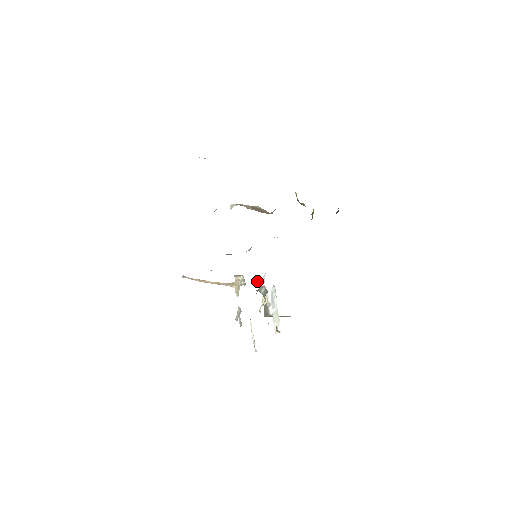
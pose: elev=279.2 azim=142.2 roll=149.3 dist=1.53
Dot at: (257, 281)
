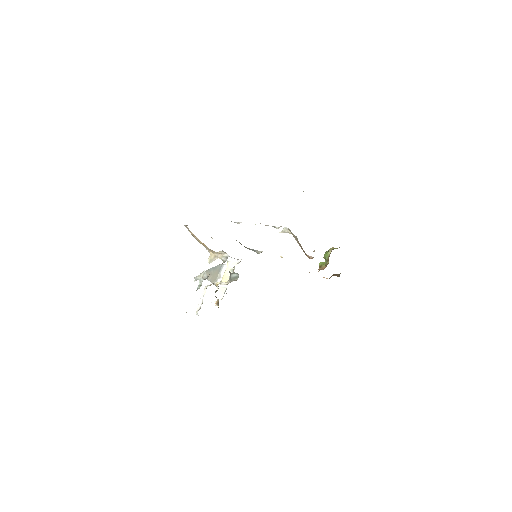
Dot at: occluded
